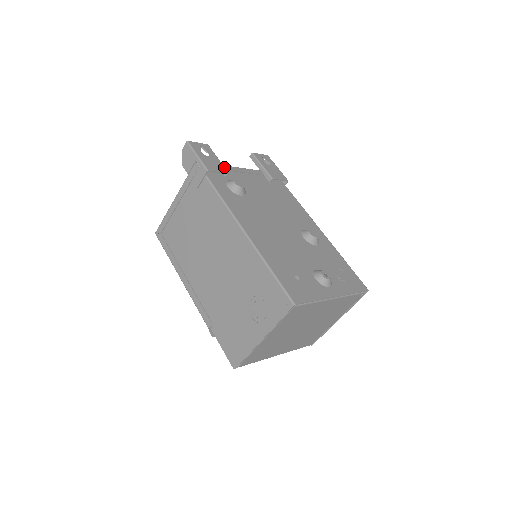
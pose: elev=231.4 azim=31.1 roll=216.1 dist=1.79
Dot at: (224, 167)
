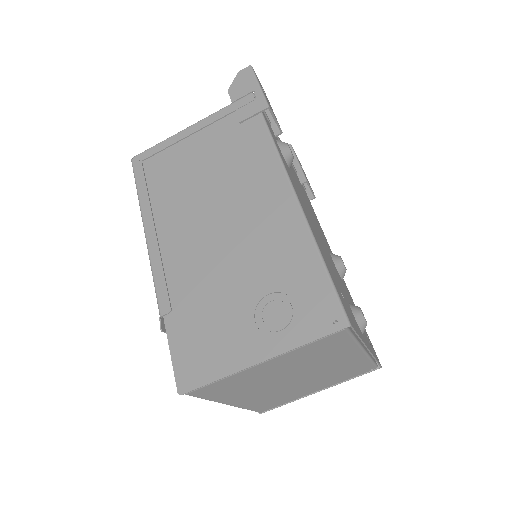
Dot at: occluded
